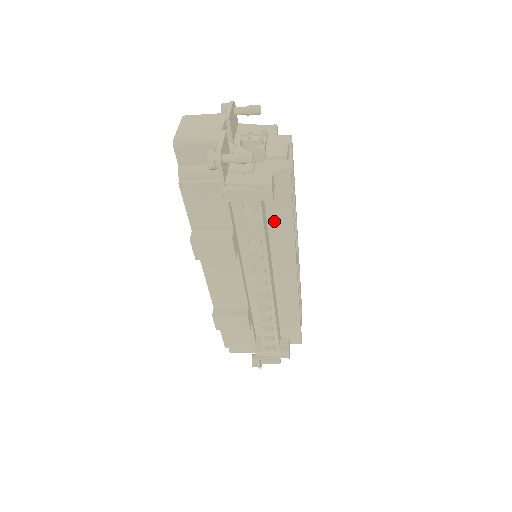
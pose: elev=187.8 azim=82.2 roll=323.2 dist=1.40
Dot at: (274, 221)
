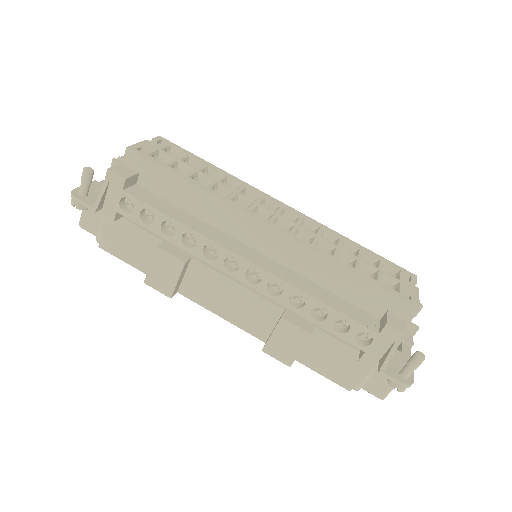
Dot at: (180, 200)
